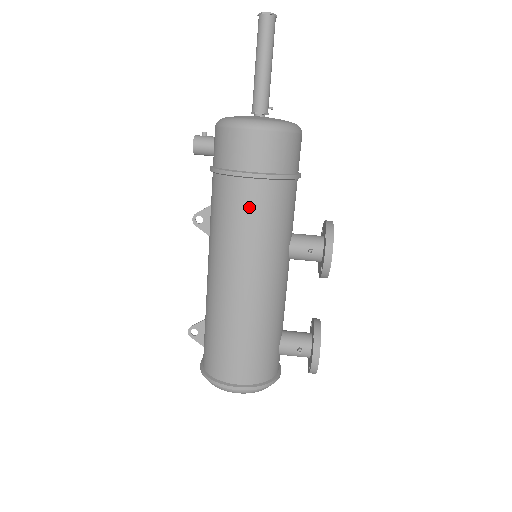
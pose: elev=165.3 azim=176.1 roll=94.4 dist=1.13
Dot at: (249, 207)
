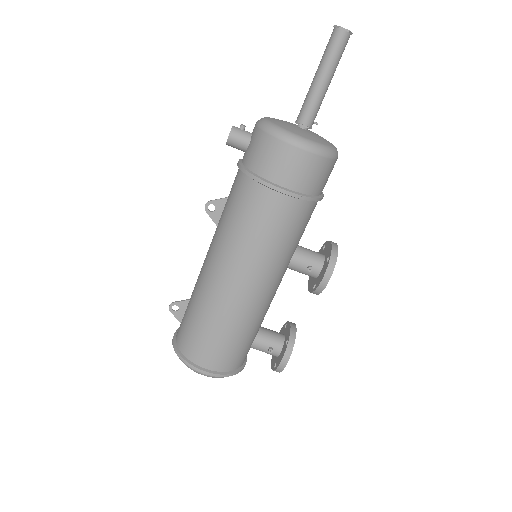
Dot at: (269, 218)
